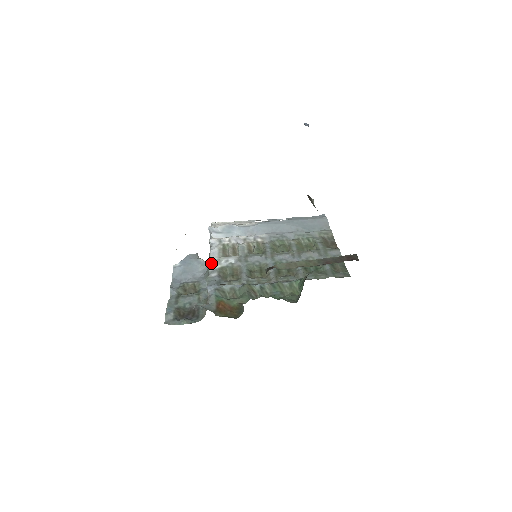
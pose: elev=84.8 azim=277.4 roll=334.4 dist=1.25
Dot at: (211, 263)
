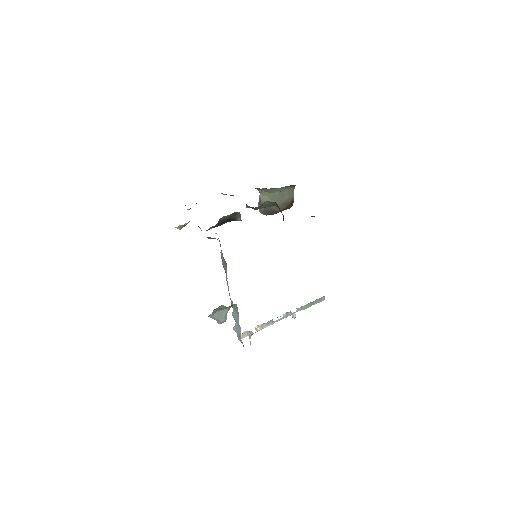
Dot at: occluded
